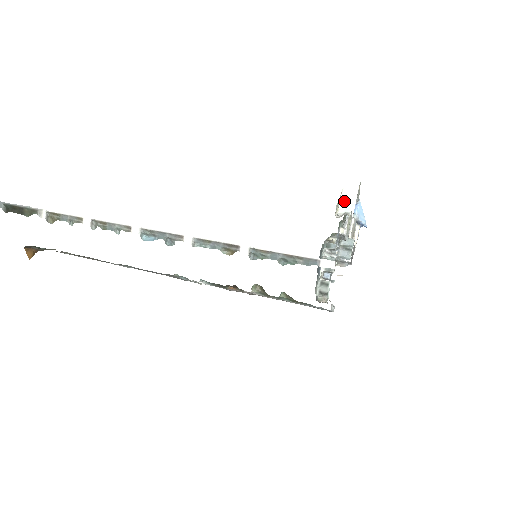
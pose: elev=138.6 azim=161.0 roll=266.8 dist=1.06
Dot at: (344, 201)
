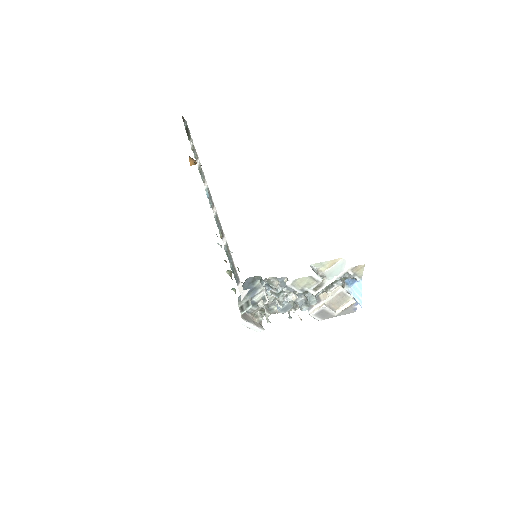
Dot at: (335, 267)
